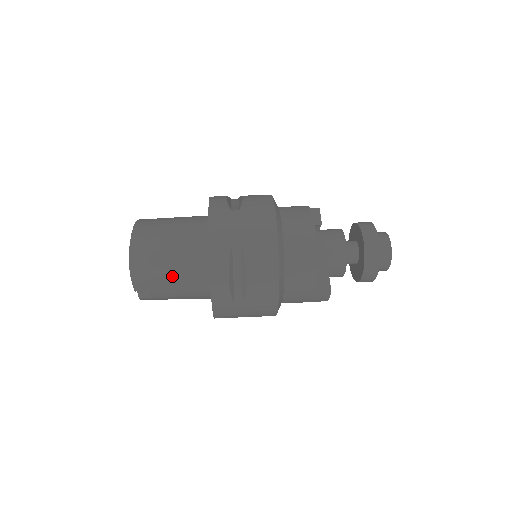
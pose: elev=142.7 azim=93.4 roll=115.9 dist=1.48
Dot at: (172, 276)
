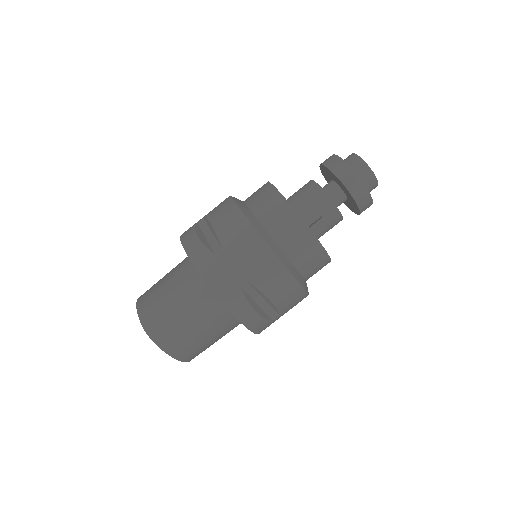
Dot at: occluded
